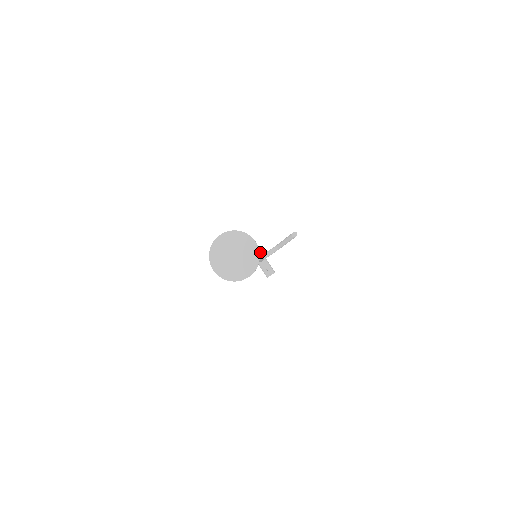
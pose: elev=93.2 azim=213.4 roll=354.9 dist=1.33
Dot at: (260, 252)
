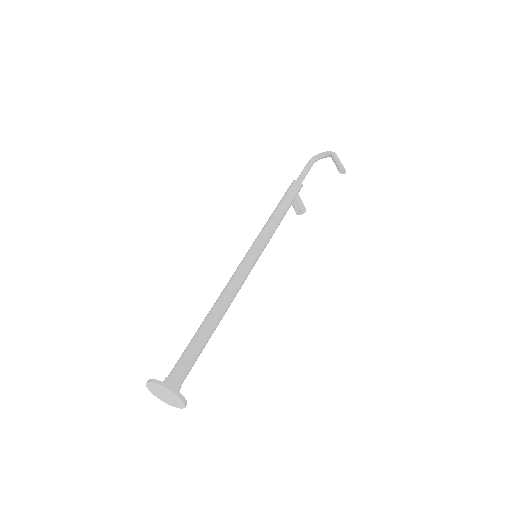
Dot at: (288, 200)
